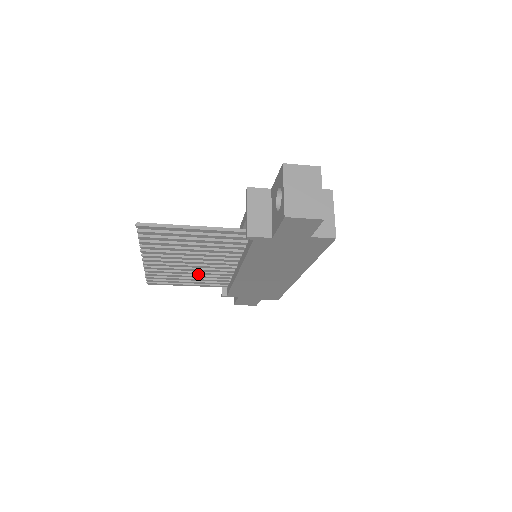
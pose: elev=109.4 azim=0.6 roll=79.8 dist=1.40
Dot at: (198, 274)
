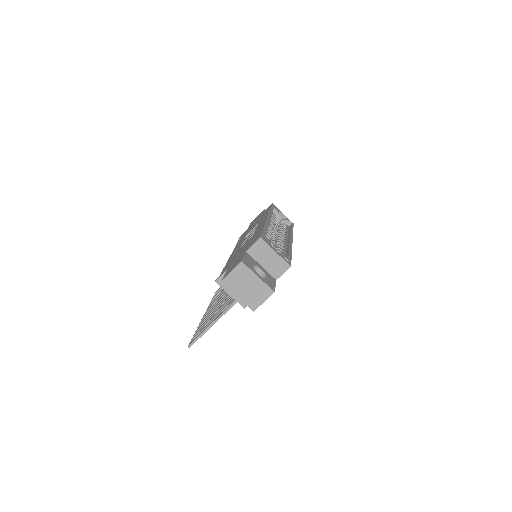
Dot at: occluded
